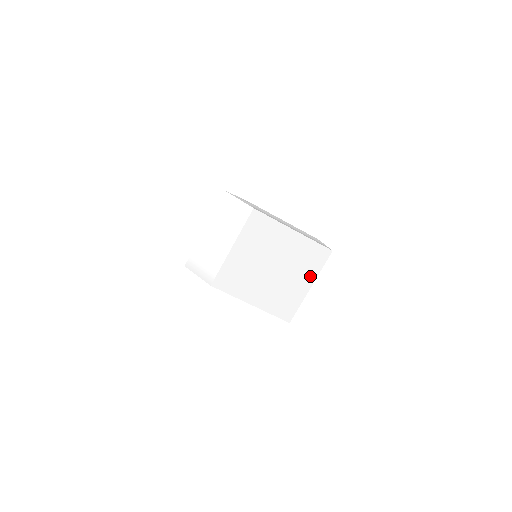
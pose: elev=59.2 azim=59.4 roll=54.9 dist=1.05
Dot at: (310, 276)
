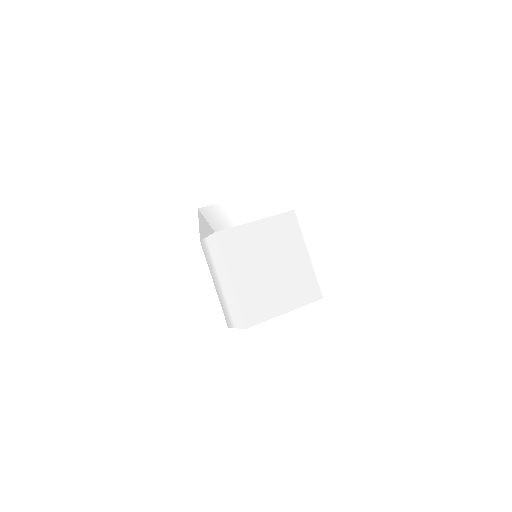
Dot at: (293, 302)
